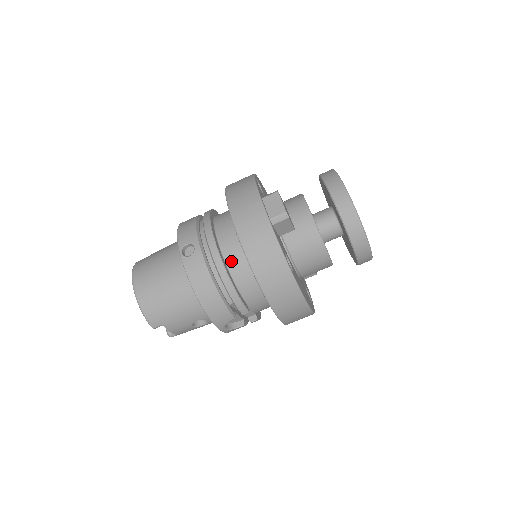
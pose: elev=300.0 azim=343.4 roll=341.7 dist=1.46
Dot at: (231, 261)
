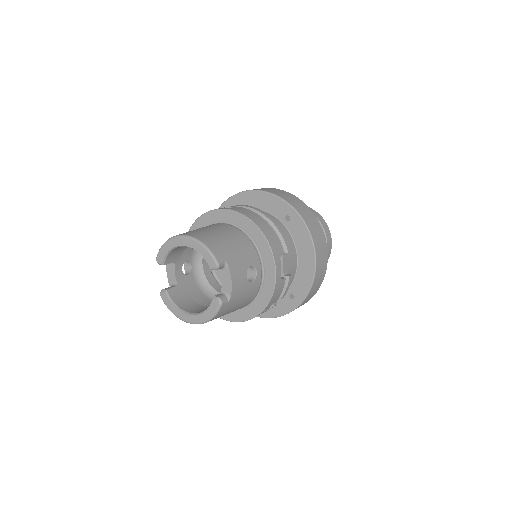
Dot at: occluded
